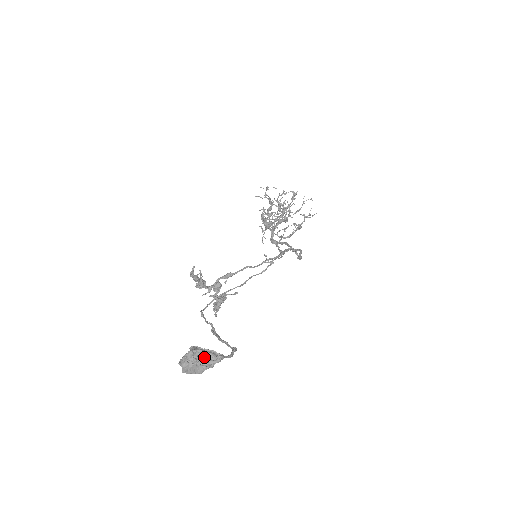
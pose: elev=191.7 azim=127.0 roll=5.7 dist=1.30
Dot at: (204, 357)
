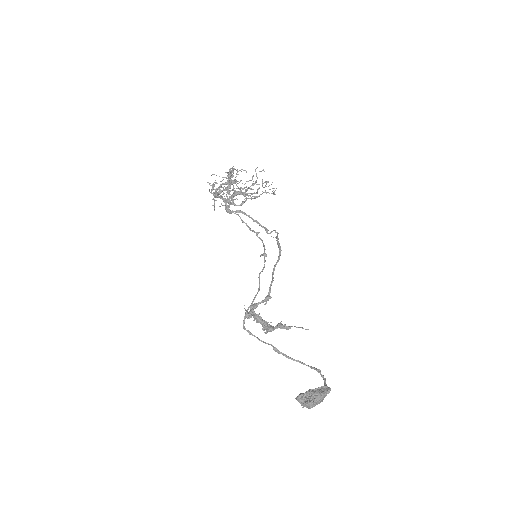
Dot at: (322, 396)
